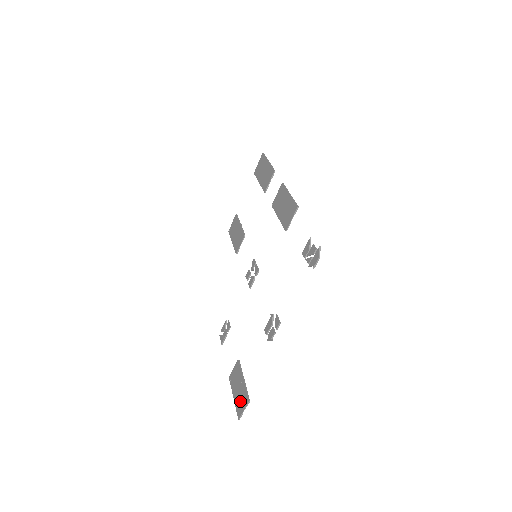
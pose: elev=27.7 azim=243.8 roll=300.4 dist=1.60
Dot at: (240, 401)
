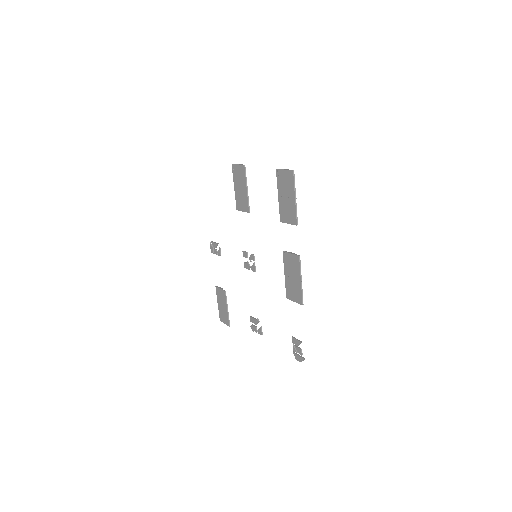
Dot at: (223, 315)
